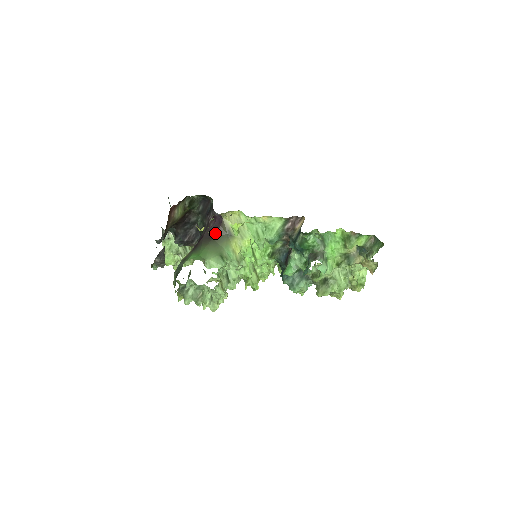
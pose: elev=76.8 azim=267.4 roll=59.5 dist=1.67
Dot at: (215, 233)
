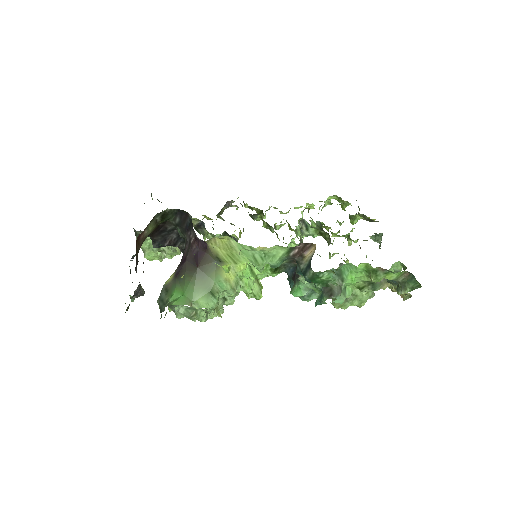
Dot at: (200, 261)
